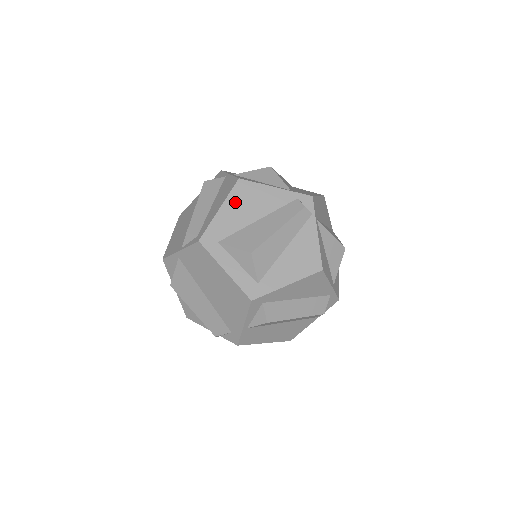
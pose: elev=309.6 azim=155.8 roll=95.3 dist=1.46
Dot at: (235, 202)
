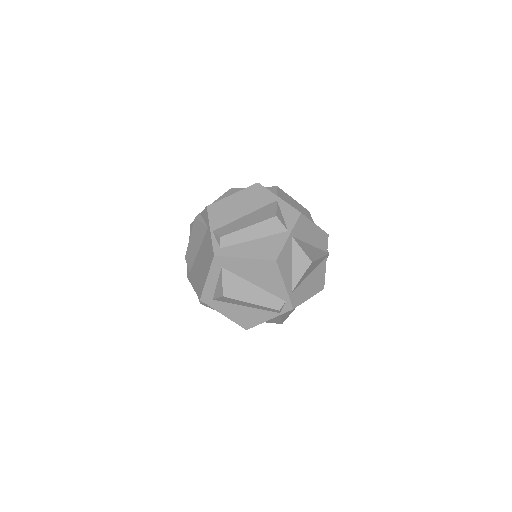
Dot at: (257, 266)
